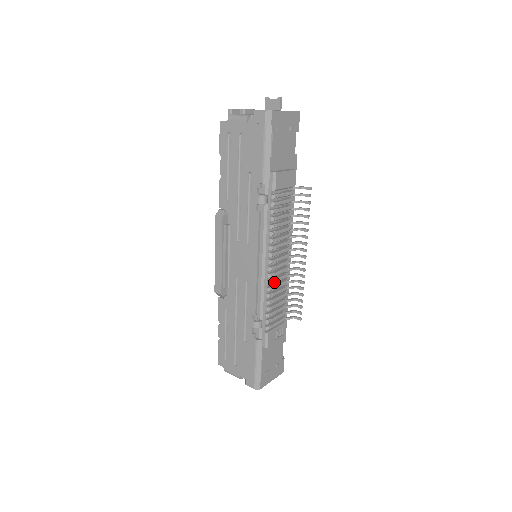
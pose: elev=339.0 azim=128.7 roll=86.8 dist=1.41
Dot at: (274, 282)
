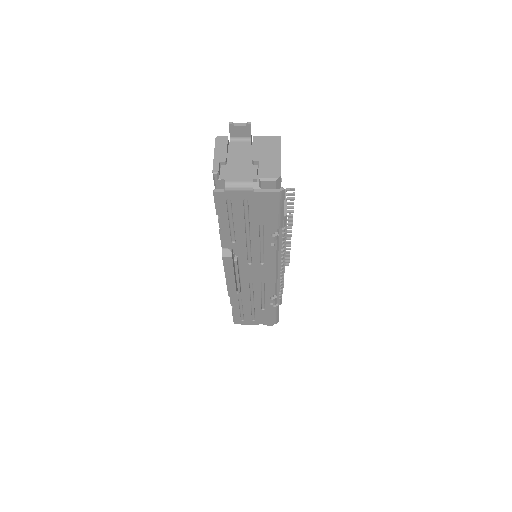
Dot at: (284, 272)
